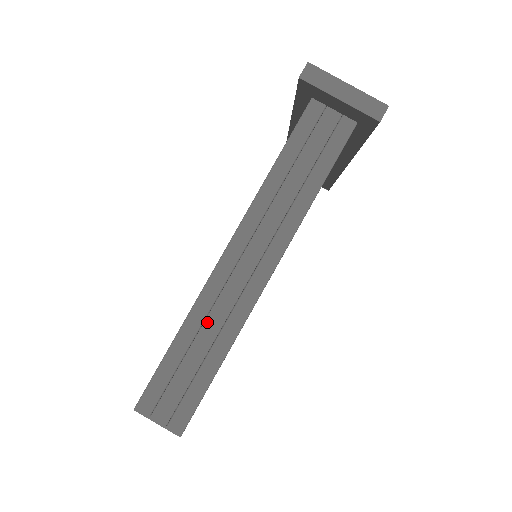
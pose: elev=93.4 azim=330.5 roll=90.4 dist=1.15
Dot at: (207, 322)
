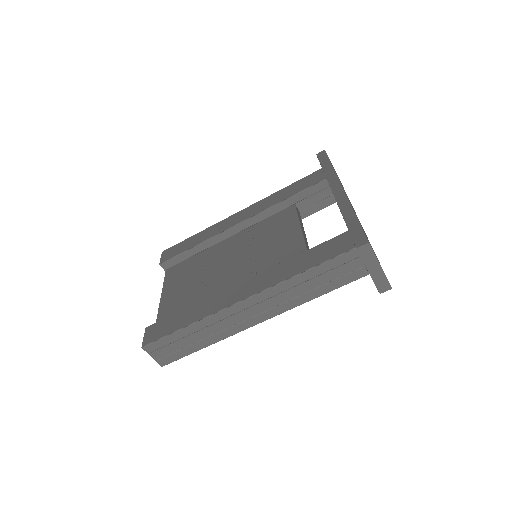
Dot at: (208, 328)
